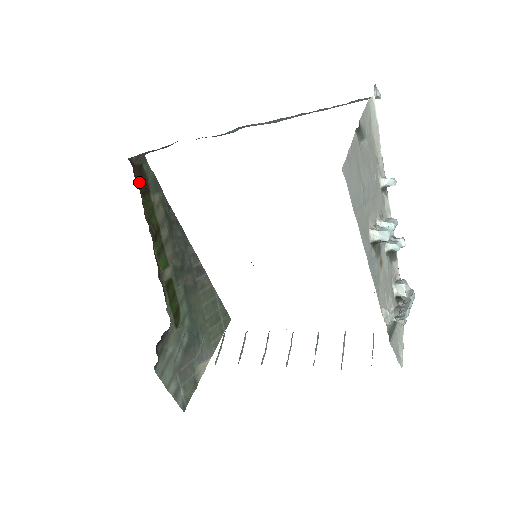
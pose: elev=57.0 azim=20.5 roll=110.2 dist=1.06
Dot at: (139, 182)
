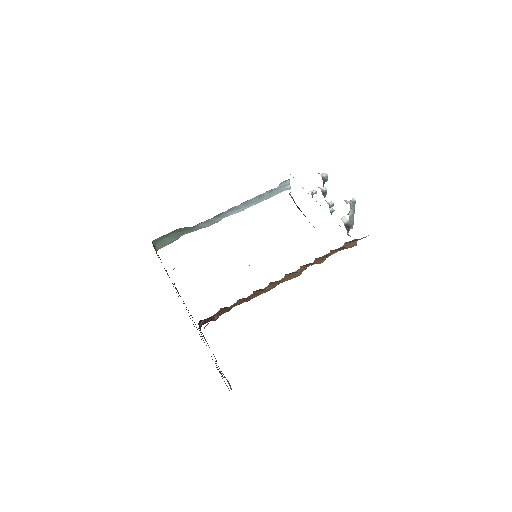
Dot at: occluded
